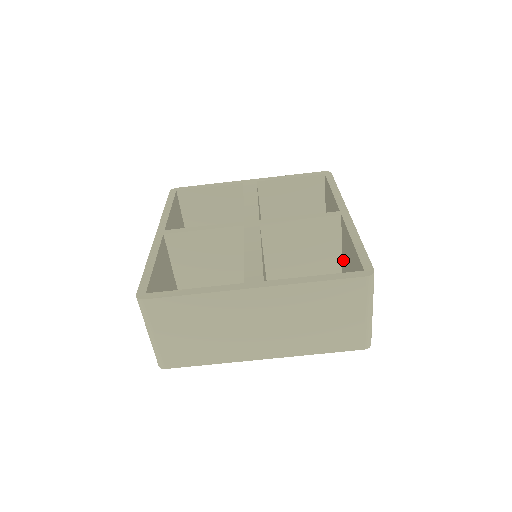
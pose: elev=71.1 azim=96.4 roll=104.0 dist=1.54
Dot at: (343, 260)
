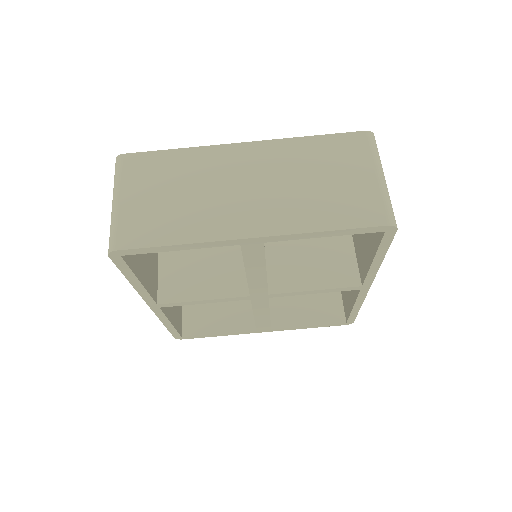
Dot at: (357, 247)
